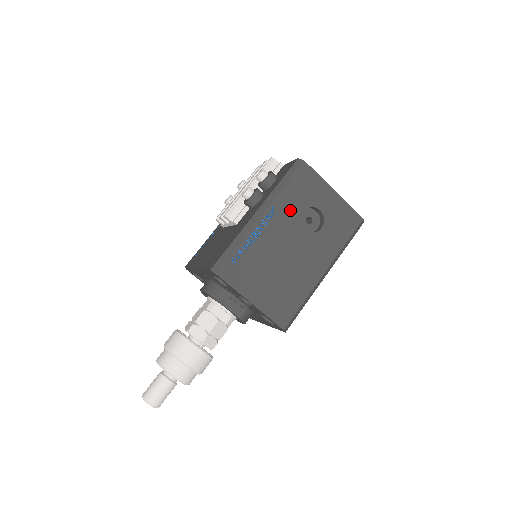
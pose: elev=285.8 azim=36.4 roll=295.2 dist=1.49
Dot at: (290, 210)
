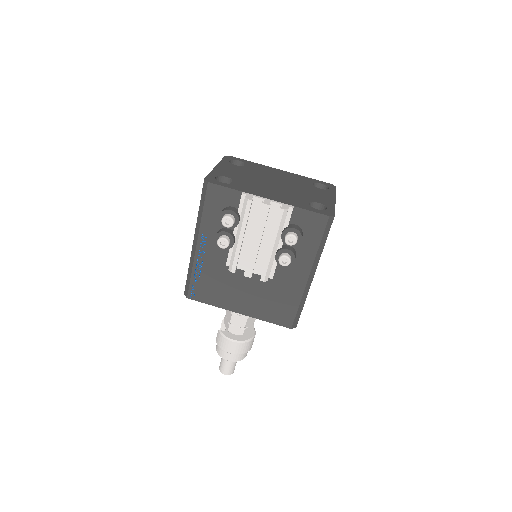
Dot at: occluded
